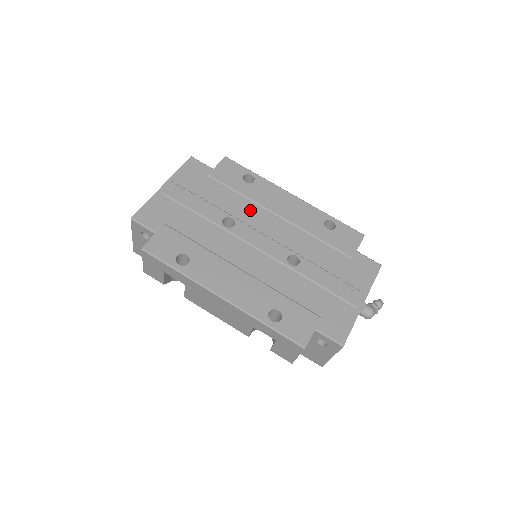
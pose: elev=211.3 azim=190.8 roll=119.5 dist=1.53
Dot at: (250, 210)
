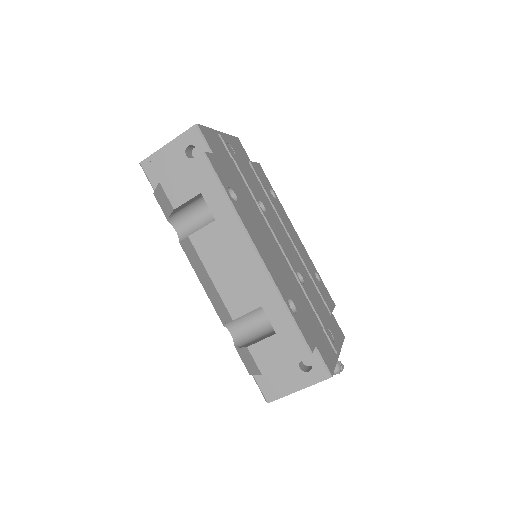
Dot at: (273, 214)
